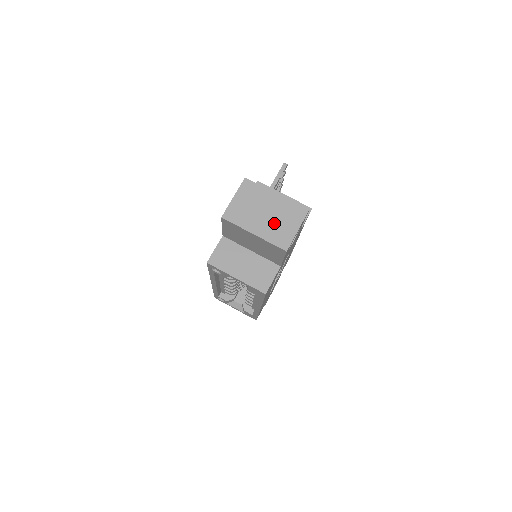
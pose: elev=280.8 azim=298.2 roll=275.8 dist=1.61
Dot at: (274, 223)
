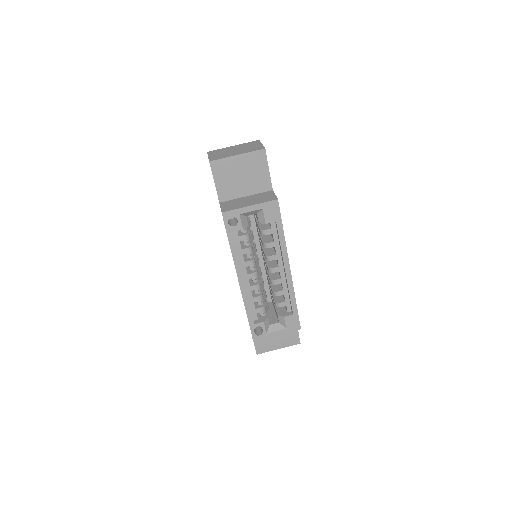
Dot at: (244, 149)
